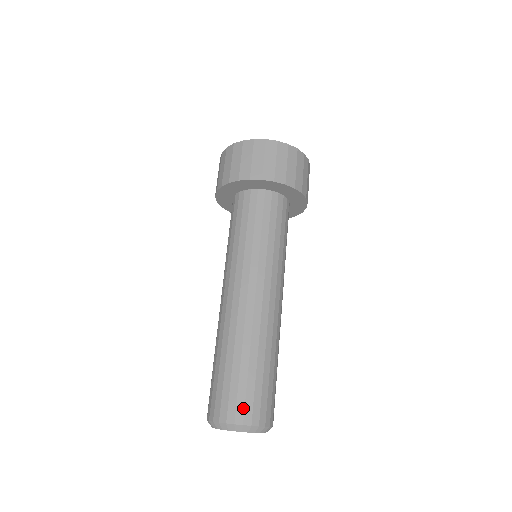
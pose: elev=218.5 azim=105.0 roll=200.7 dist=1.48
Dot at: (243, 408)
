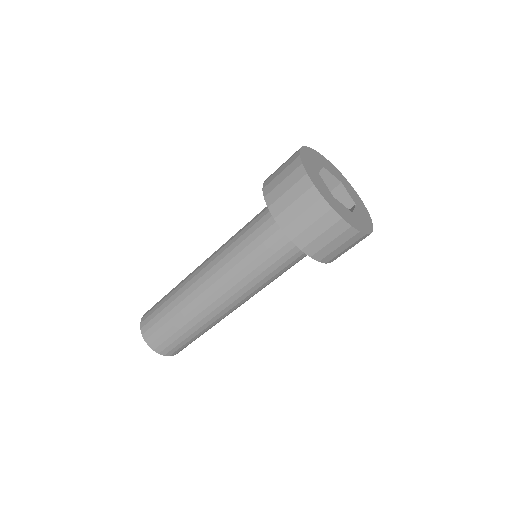
Dot at: (175, 351)
